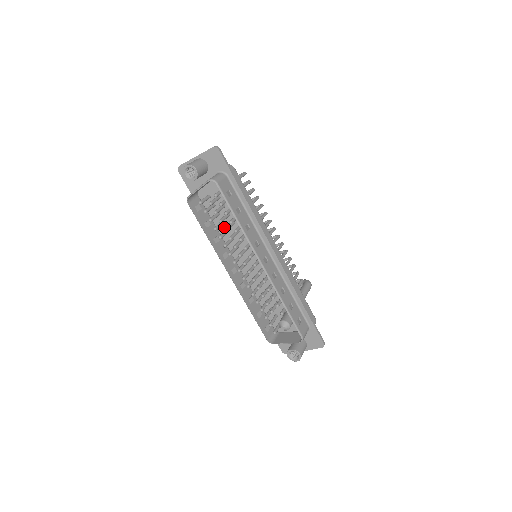
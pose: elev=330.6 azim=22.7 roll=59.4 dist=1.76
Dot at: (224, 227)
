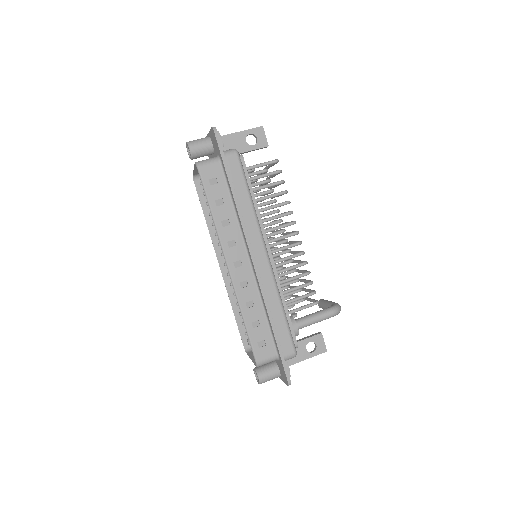
Dot at: occluded
